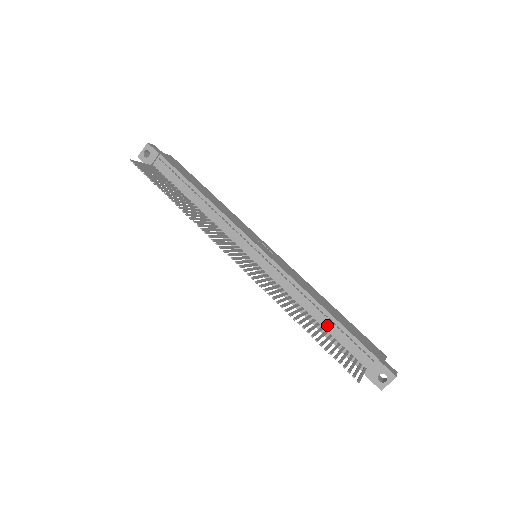
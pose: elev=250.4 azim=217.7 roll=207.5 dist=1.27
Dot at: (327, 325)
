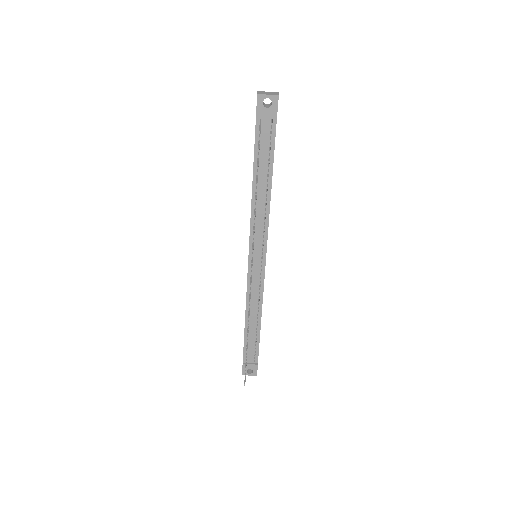
Dot at: (252, 329)
